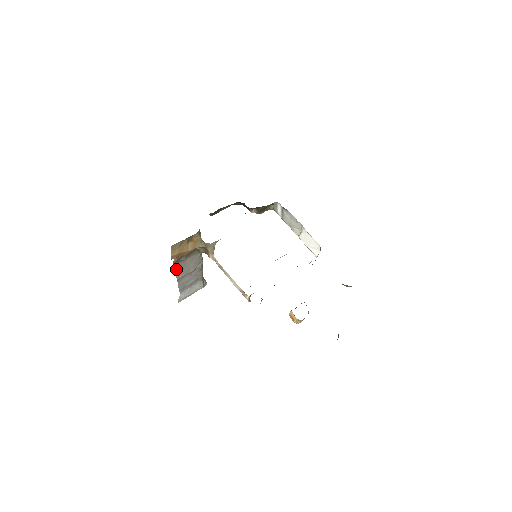
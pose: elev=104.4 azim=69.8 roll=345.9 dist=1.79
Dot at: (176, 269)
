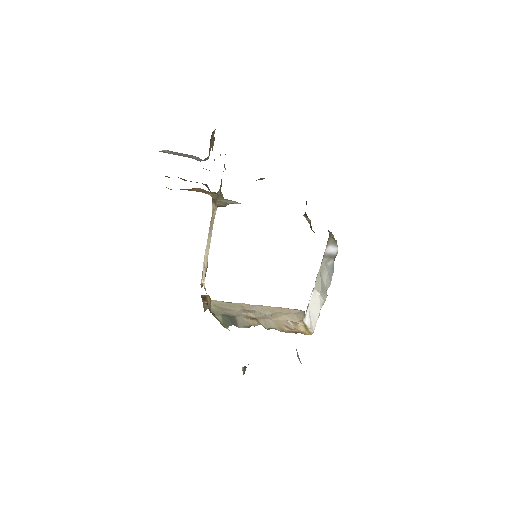
Dot at: occluded
